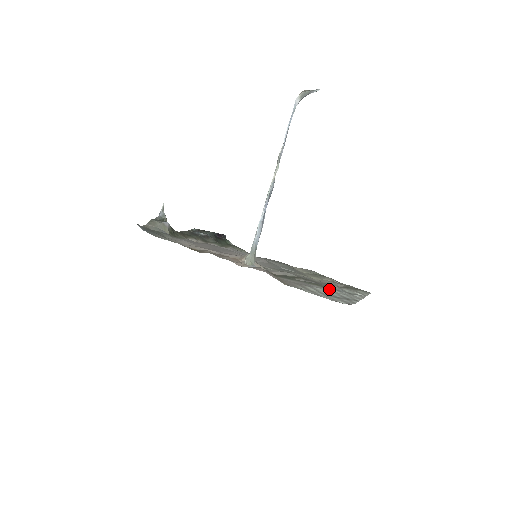
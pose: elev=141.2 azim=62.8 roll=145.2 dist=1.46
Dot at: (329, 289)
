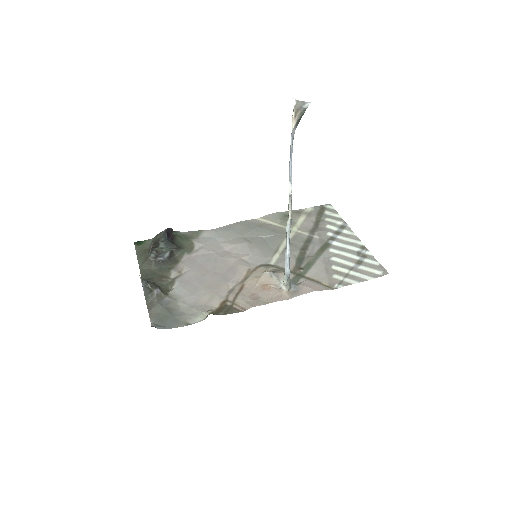
Dot at: (331, 245)
